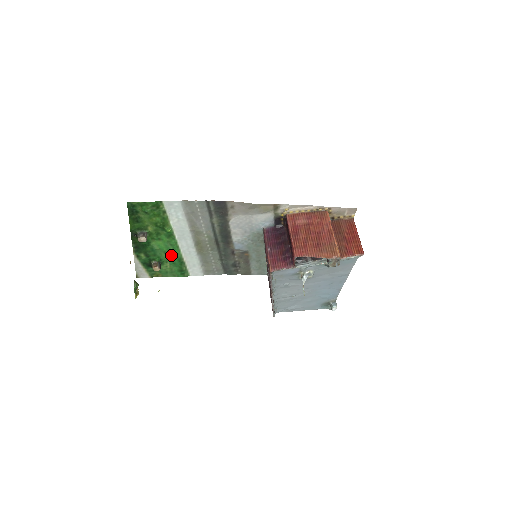
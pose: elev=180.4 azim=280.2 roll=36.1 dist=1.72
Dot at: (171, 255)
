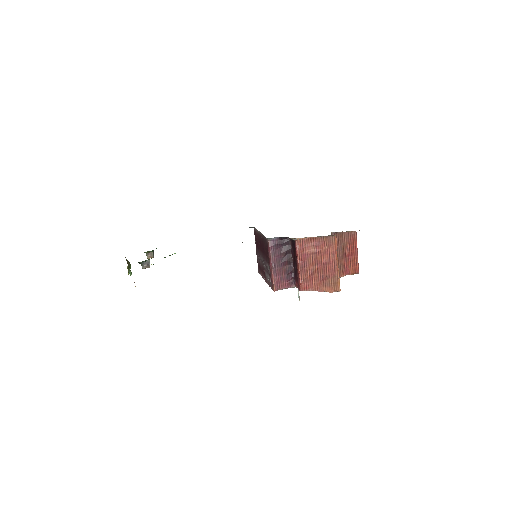
Dot at: occluded
